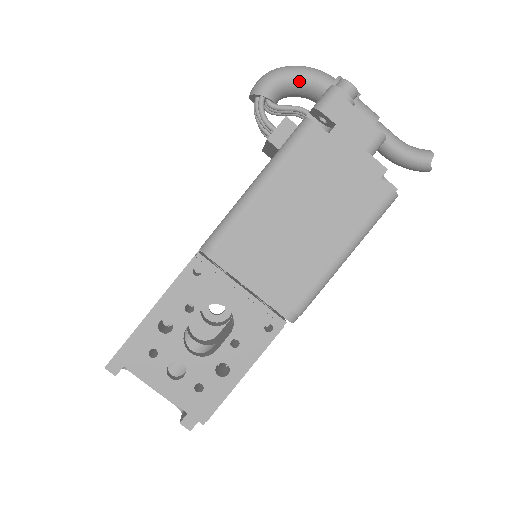
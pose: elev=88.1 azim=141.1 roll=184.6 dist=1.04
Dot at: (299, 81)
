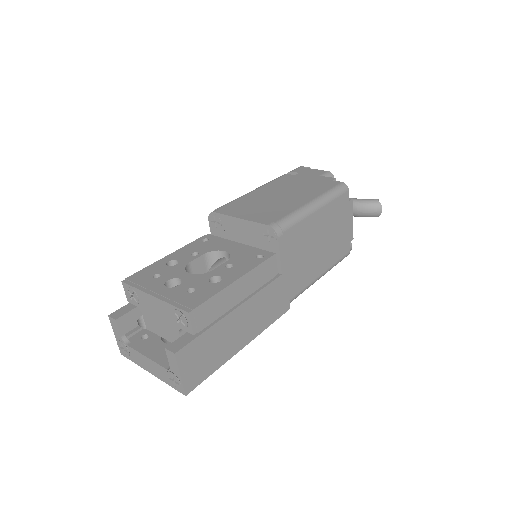
Dot at: occluded
